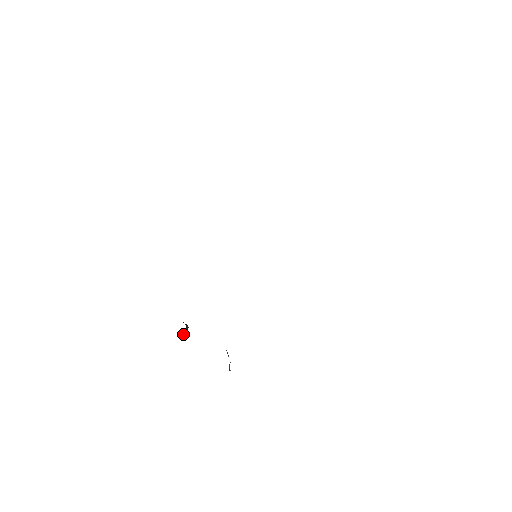
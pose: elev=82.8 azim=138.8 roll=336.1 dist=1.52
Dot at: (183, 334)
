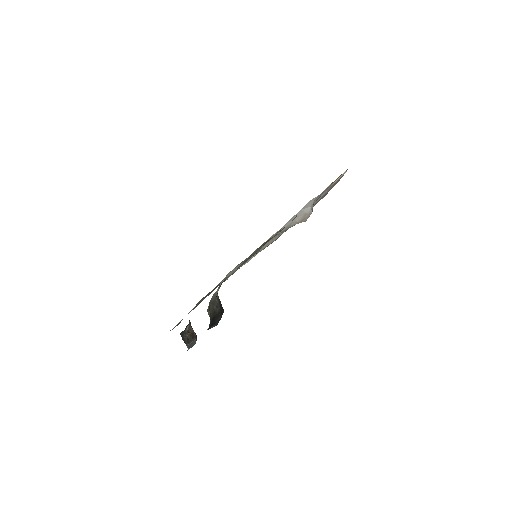
Dot at: (187, 332)
